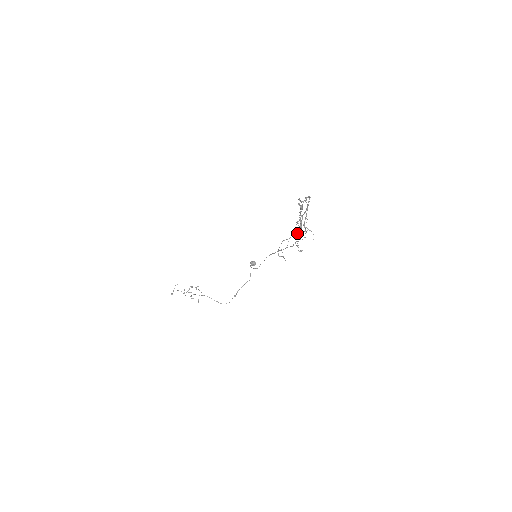
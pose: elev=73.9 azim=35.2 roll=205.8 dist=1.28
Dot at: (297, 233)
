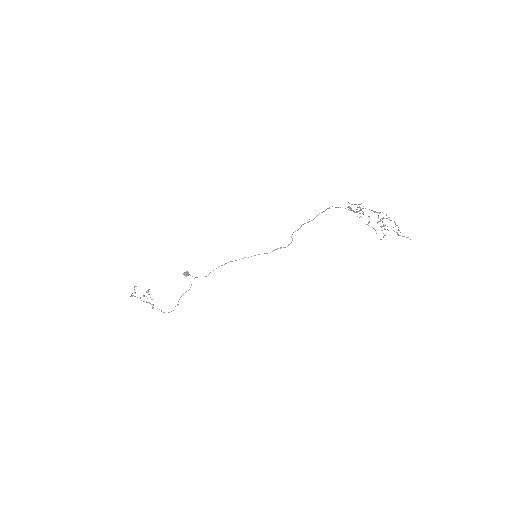
Dot at: (381, 226)
